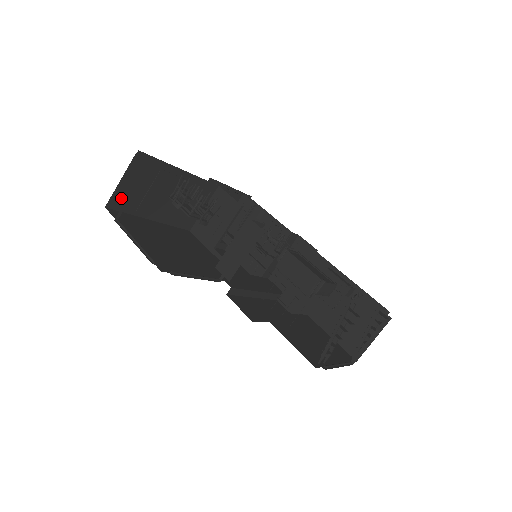
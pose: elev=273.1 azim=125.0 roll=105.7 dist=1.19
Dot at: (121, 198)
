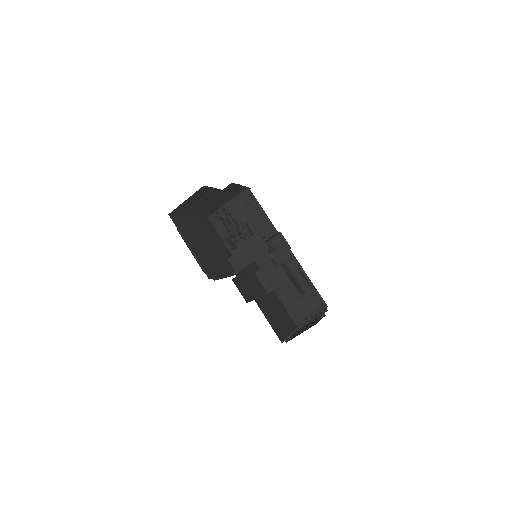
Dot at: (180, 208)
